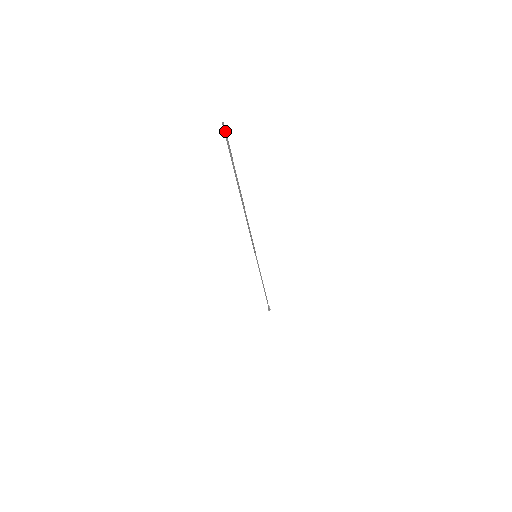
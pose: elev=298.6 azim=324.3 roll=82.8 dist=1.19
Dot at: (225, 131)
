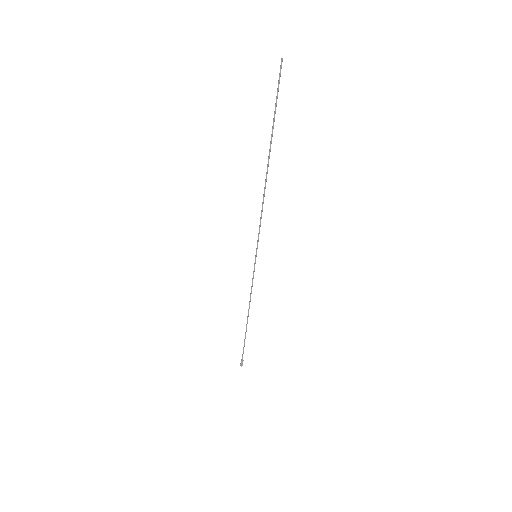
Dot at: occluded
